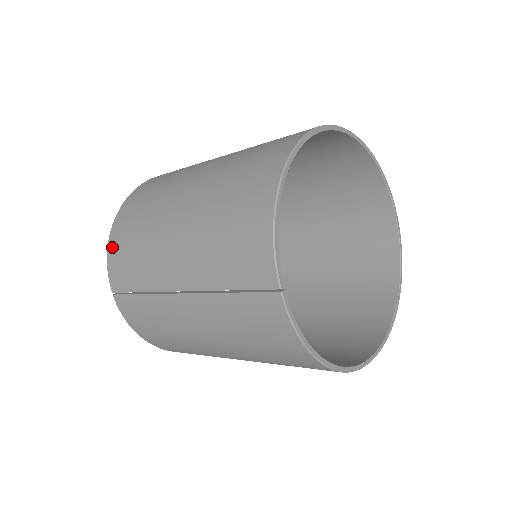
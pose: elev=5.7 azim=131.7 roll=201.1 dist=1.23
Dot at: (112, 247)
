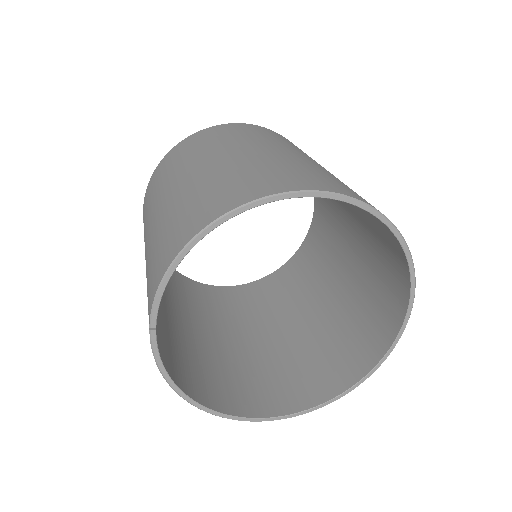
Dot at: (153, 176)
